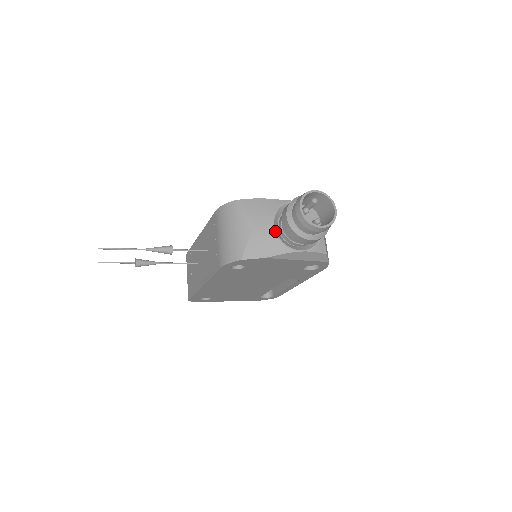
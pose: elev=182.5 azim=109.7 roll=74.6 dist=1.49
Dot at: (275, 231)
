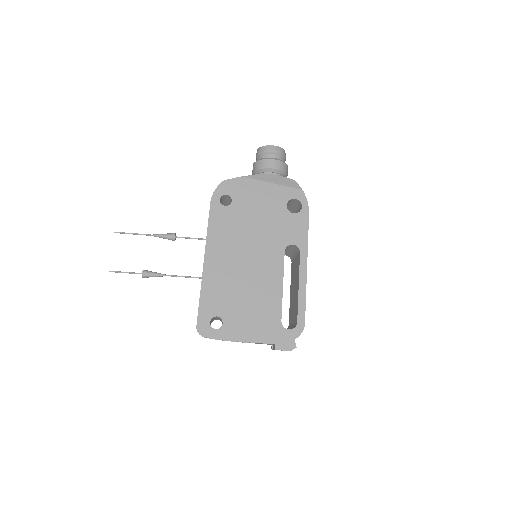
Dot at: occluded
